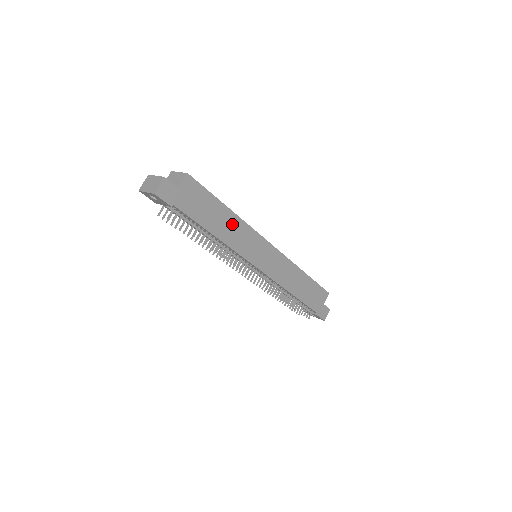
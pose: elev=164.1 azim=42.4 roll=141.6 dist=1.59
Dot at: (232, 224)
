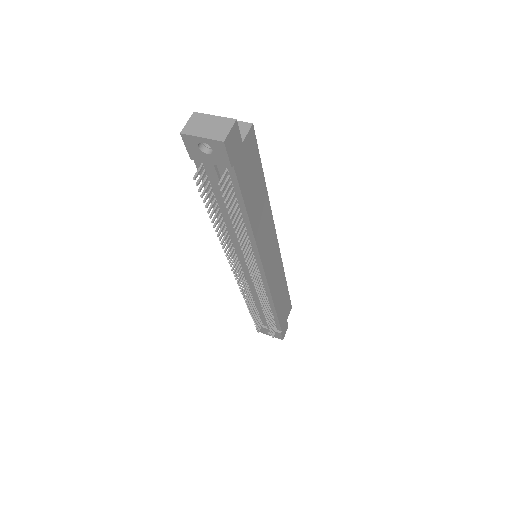
Dot at: (263, 209)
